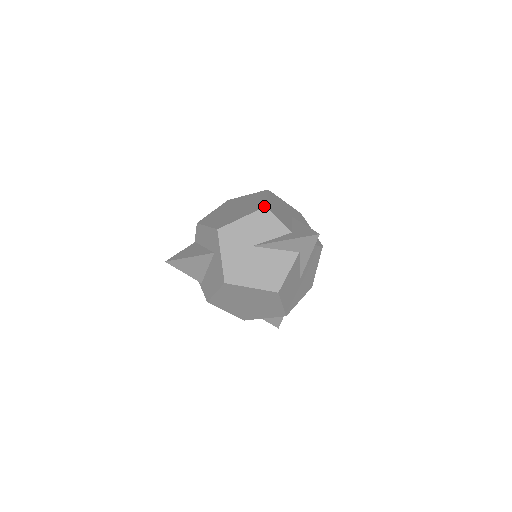
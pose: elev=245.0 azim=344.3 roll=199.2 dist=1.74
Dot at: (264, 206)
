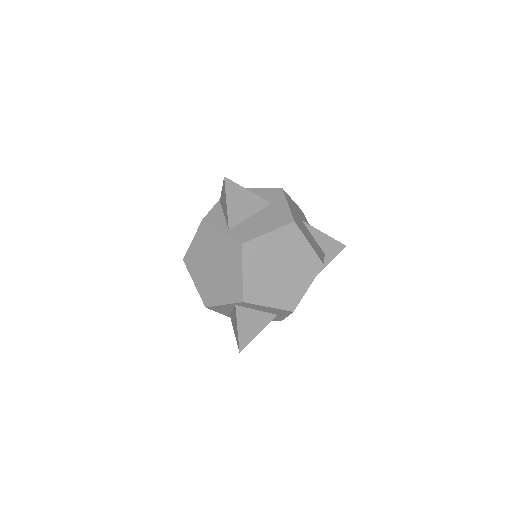
Dot at: (300, 209)
